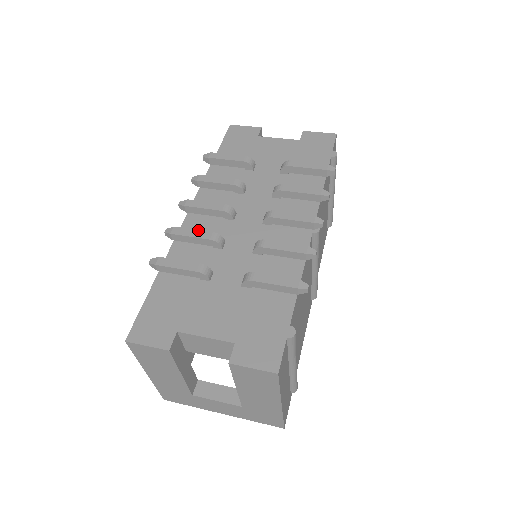
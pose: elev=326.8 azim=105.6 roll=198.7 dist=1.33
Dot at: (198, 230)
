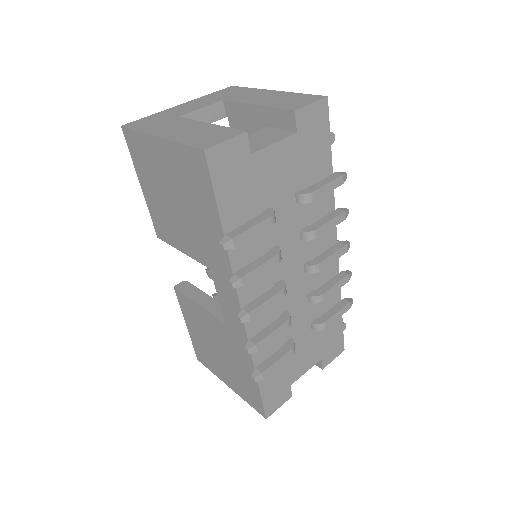
Dot at: (276, 330)
